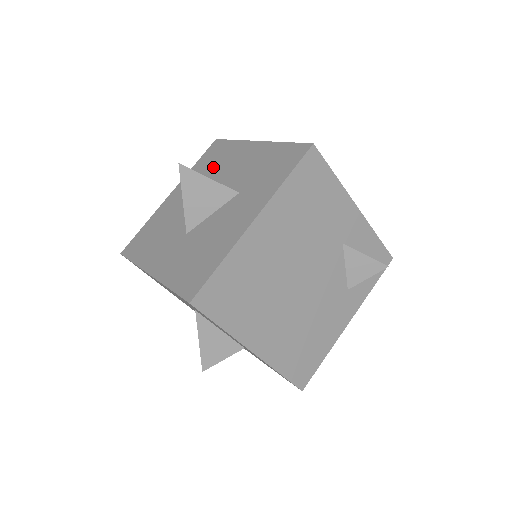
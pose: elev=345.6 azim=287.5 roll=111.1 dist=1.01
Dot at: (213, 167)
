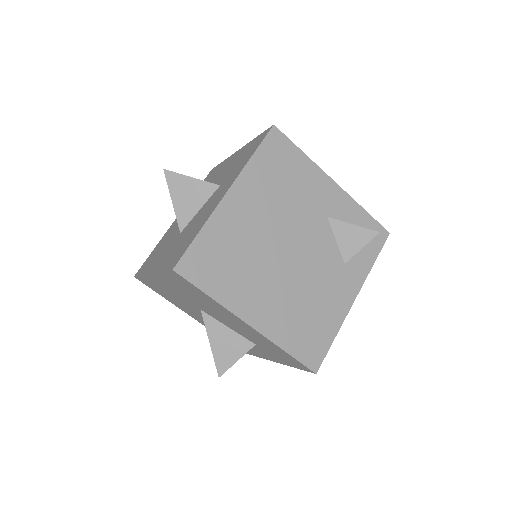
Dot at: occluded
